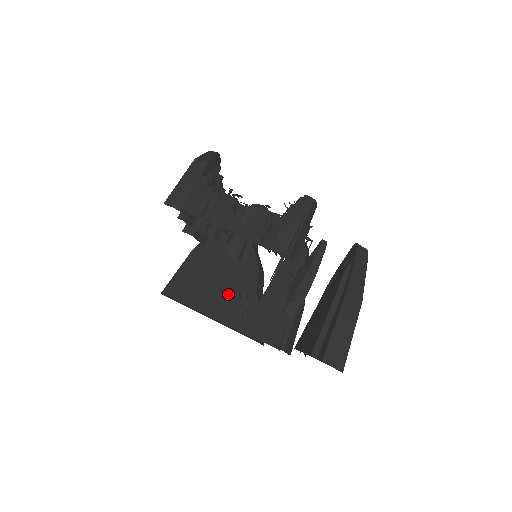
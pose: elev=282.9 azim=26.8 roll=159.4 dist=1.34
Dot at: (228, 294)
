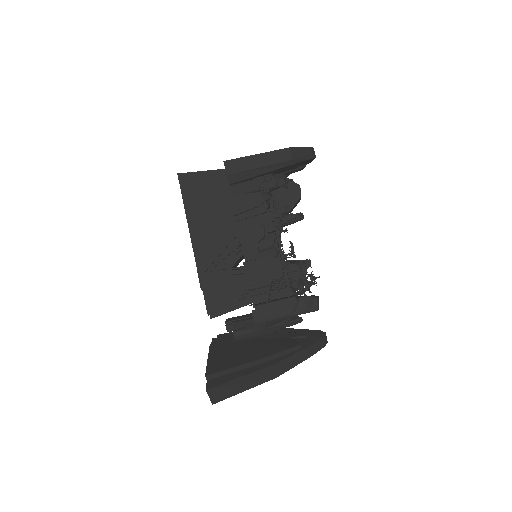
Dot at: (219, 237)
